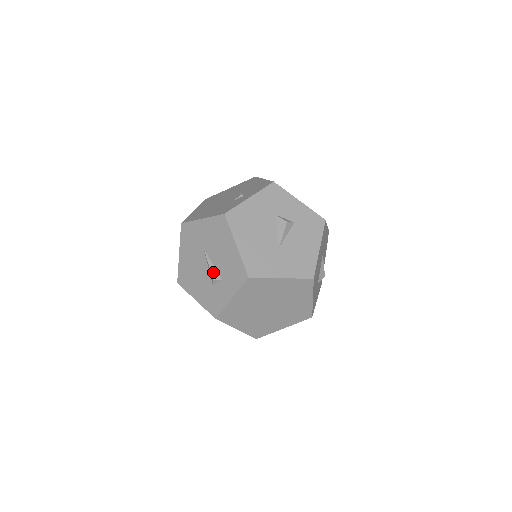
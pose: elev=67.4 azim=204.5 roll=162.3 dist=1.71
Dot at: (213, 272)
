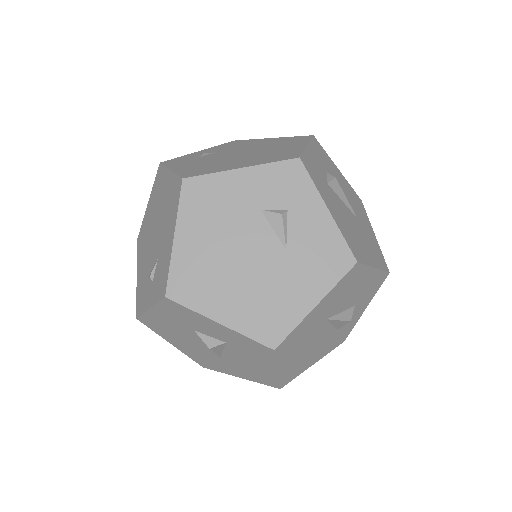
Dot at: occluded
